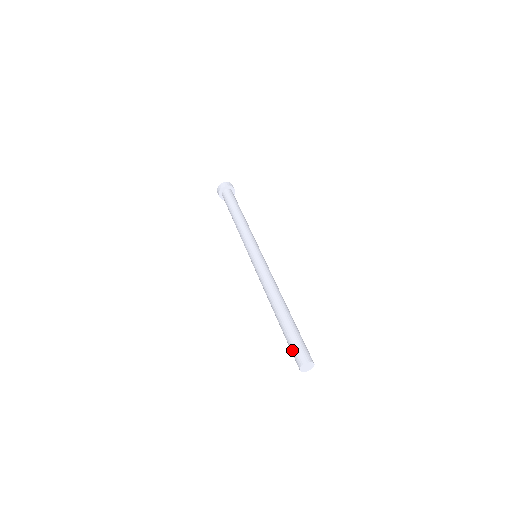
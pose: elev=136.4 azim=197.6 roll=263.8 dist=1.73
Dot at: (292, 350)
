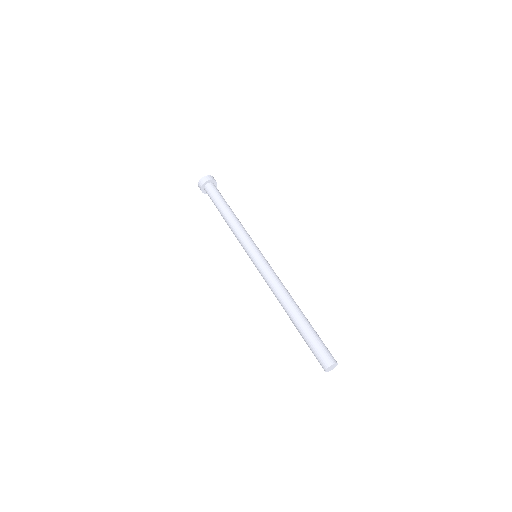
Dot at: (316, 351)
